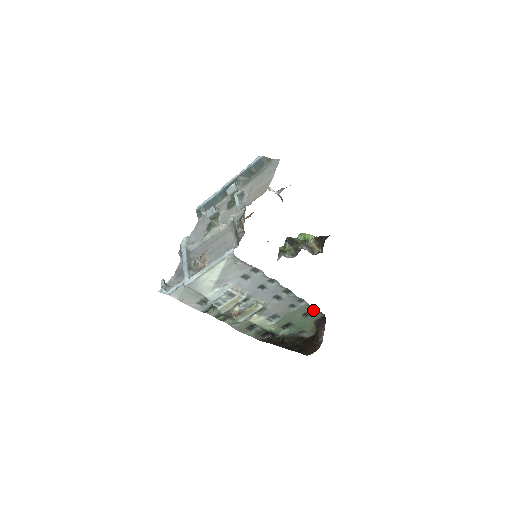
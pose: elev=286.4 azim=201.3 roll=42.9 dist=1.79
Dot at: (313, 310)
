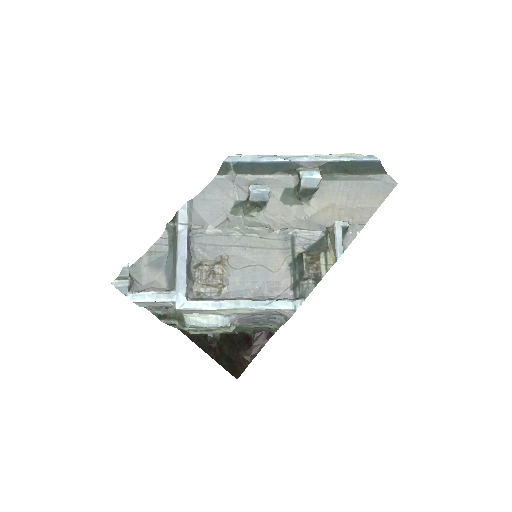
Dot at: (267, 327)
